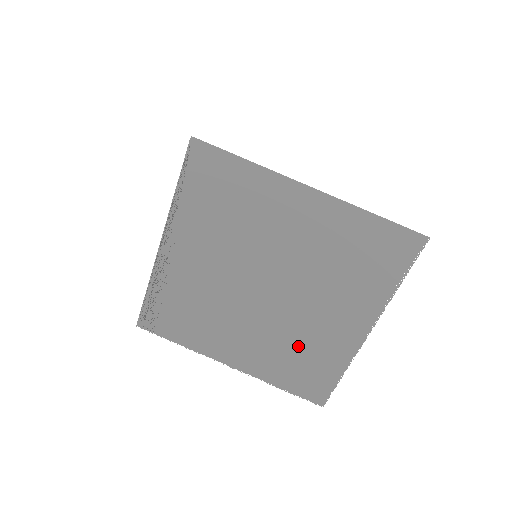
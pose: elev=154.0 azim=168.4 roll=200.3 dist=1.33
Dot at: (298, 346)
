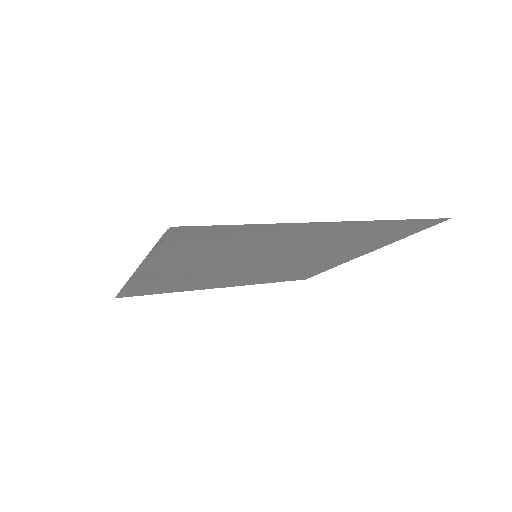
Dot at: (291, 271)
